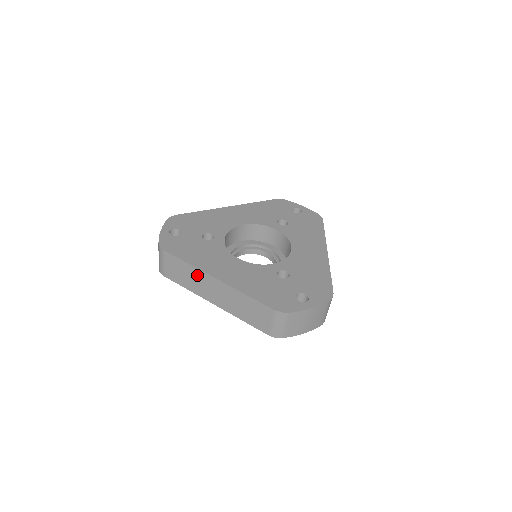
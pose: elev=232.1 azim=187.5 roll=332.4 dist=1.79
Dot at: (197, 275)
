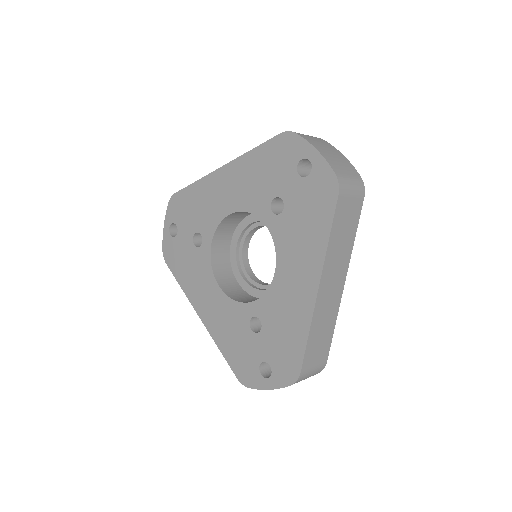
Dot at: occluded
